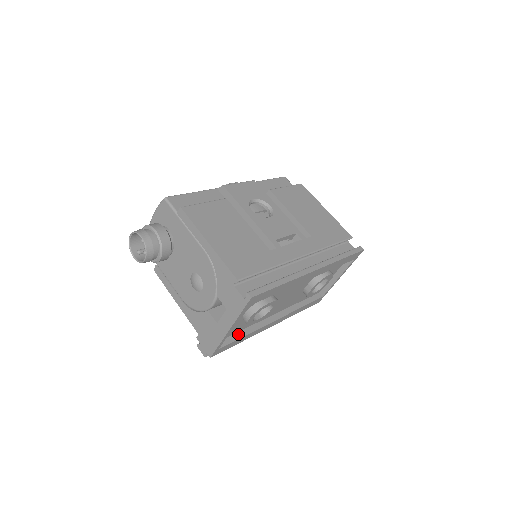
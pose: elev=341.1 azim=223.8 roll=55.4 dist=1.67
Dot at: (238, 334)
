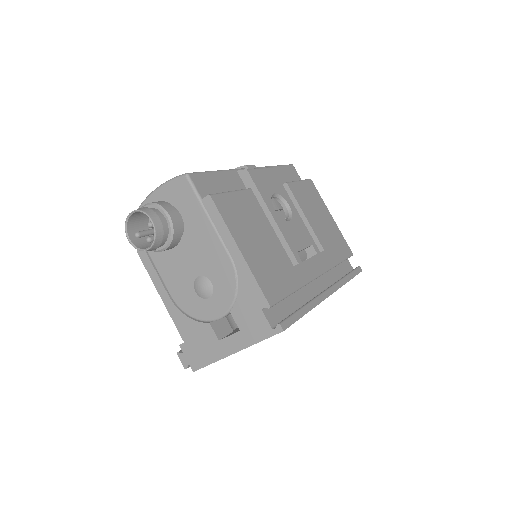
Dot at: occluded
